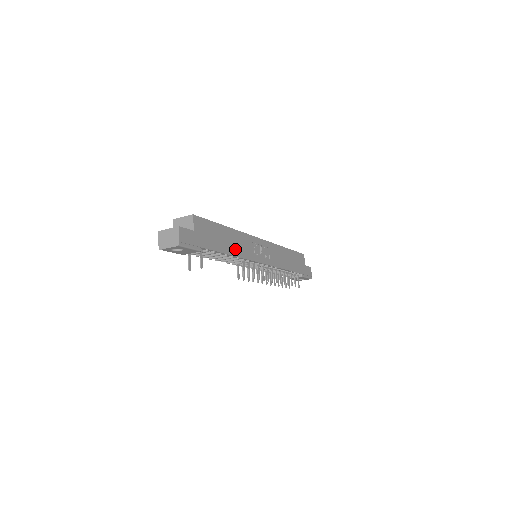
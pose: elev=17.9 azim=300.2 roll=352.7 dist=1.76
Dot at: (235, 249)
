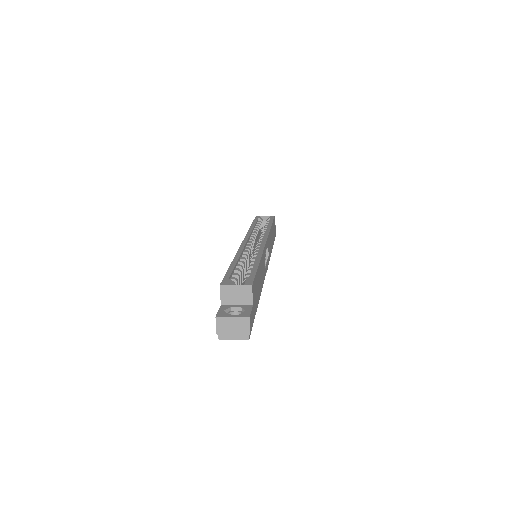
Dot at: (262, 281)
